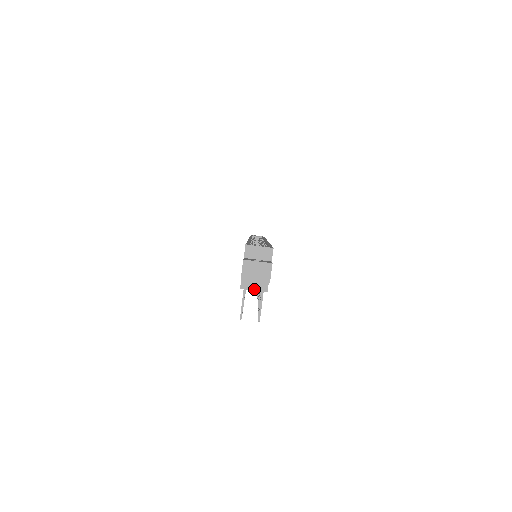
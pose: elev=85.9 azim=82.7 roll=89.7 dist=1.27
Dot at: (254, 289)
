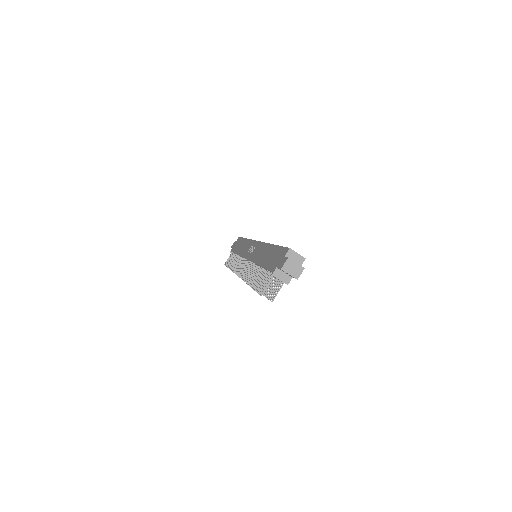
Dot at: (280, 279)
